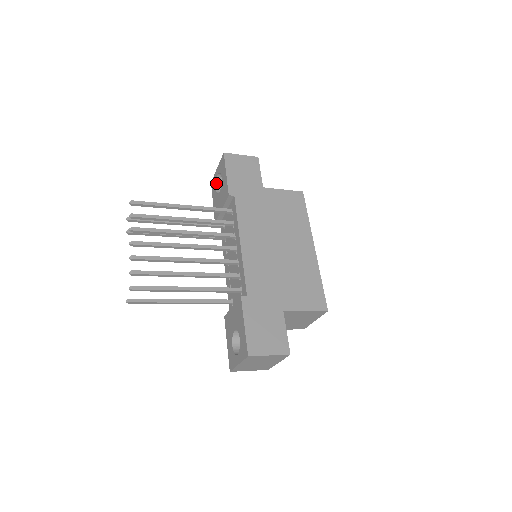
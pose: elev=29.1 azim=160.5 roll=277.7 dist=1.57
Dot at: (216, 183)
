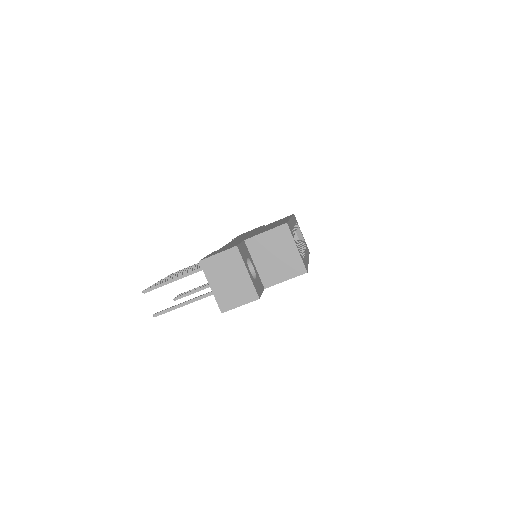
Dot at: occluded
